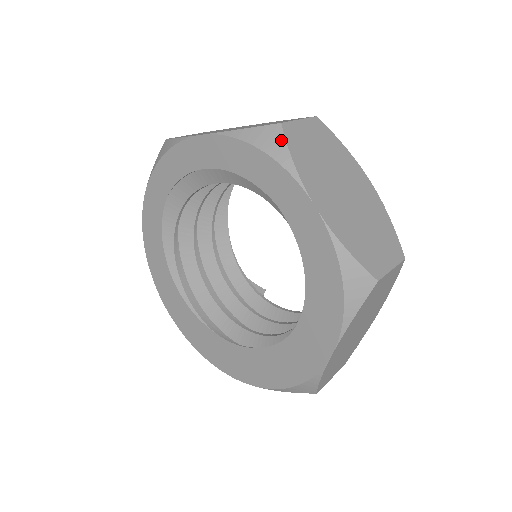
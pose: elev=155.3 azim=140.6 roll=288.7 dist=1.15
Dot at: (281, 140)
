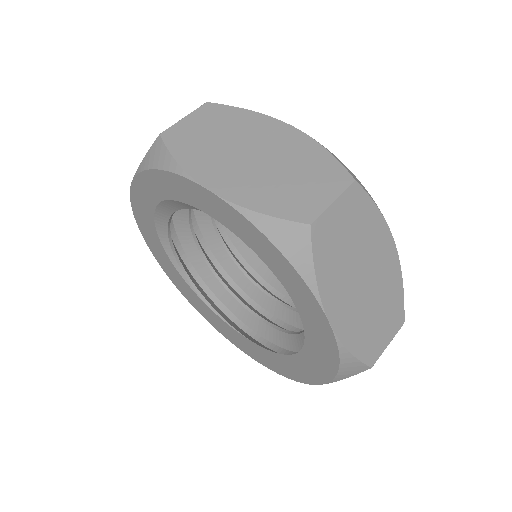
Dot at: (307, 248)
